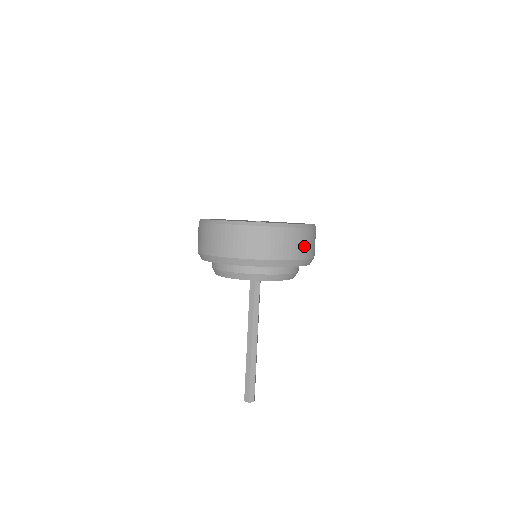
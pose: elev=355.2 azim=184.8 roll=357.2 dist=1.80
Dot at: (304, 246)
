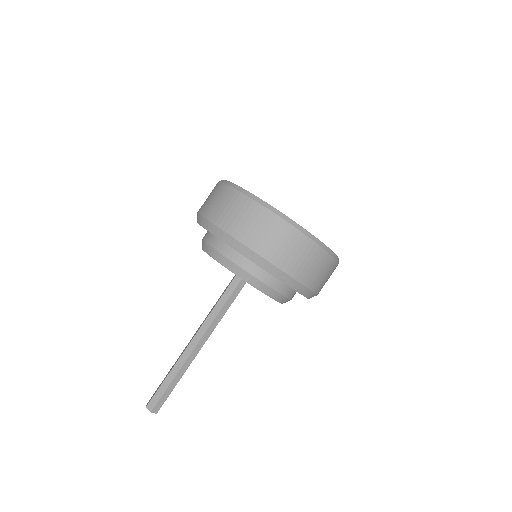
Dot at: (270, 240)
